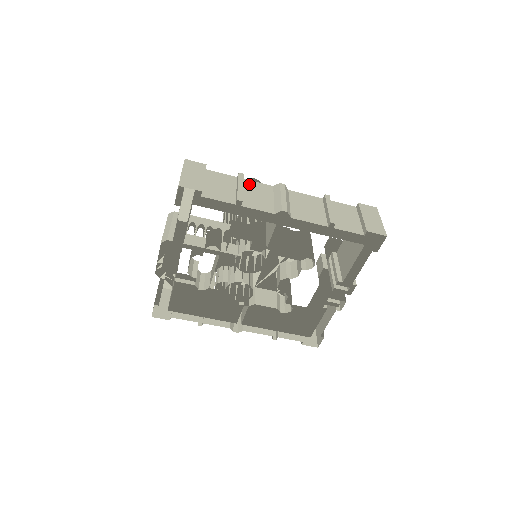
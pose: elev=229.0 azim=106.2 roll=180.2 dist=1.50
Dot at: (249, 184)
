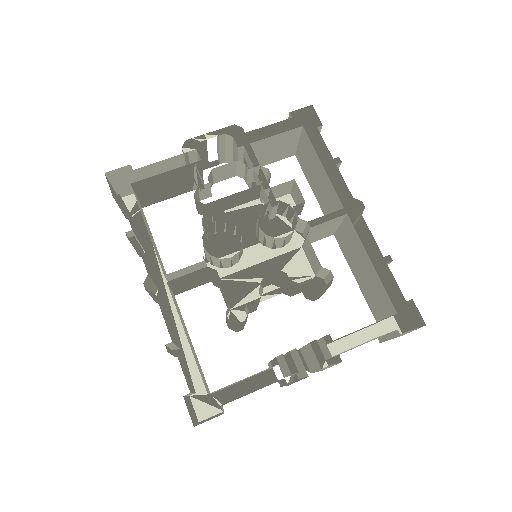
Dot at: occluded
